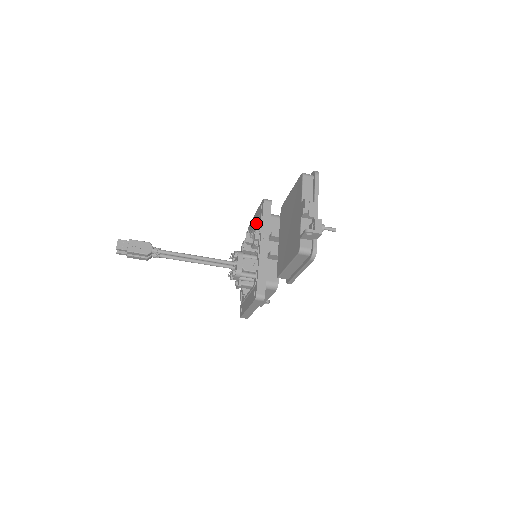
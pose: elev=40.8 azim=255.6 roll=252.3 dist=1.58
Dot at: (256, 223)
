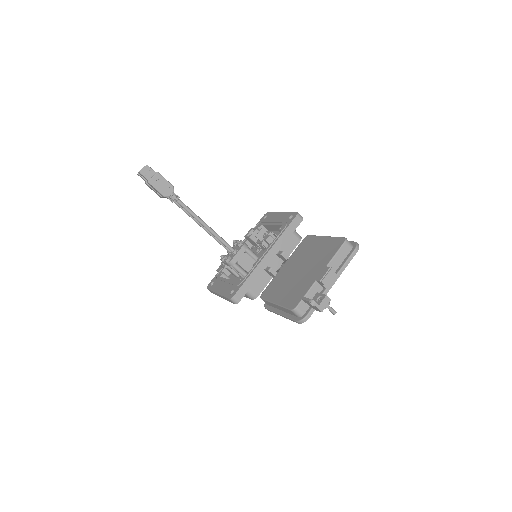
Dot at: (276, 224)
